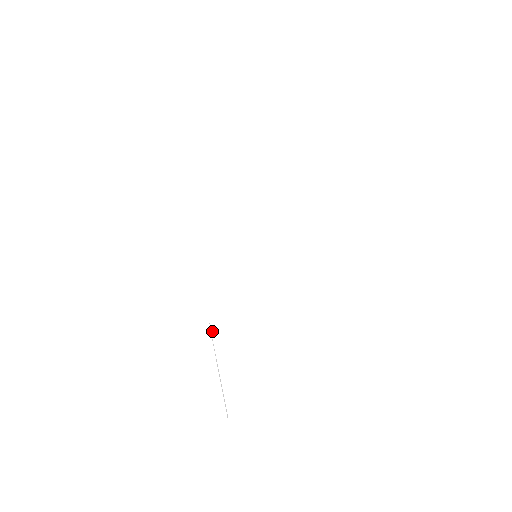
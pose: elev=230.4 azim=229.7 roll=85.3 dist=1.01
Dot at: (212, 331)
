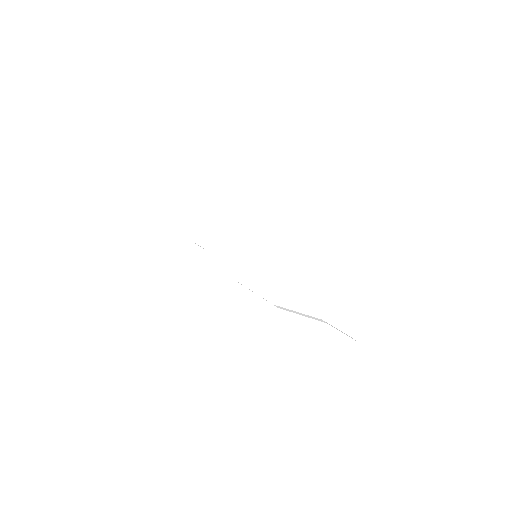
Dot at: (278, 305)
